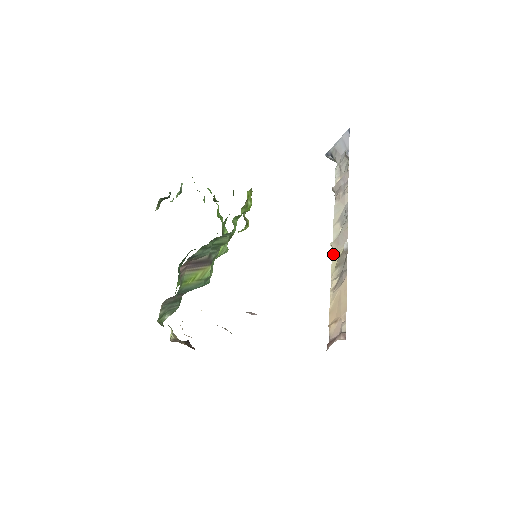
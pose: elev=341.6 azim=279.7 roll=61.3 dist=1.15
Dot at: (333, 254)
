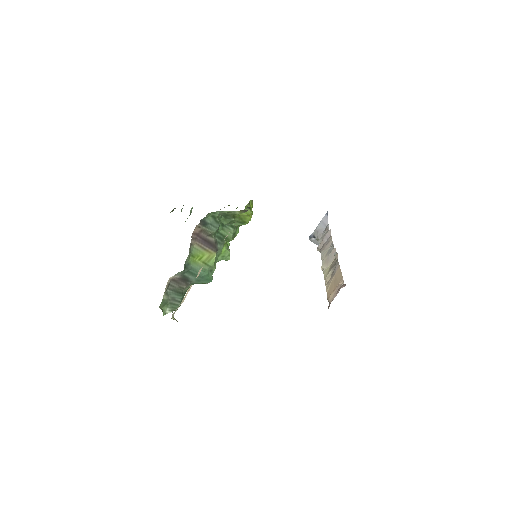
Dot at: (324, 270)
